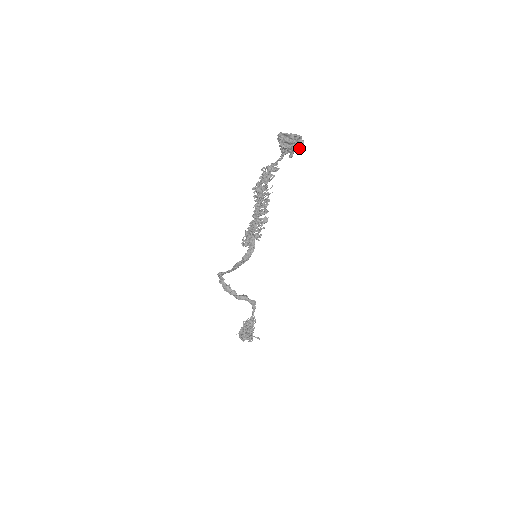
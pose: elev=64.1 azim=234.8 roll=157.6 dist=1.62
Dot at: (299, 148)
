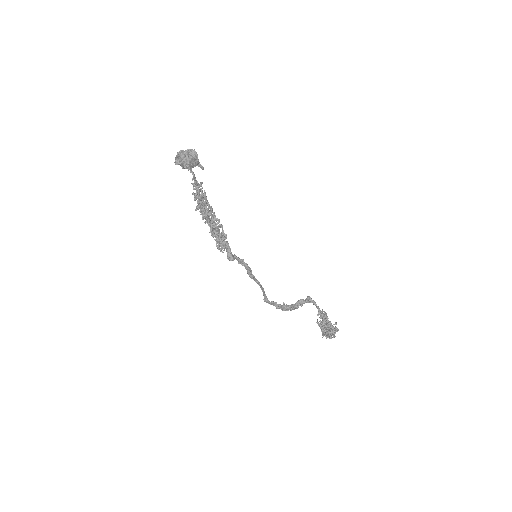
Dot at: (195, 156)
